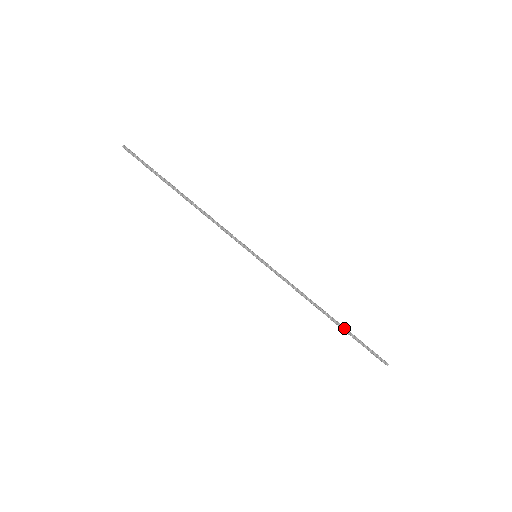
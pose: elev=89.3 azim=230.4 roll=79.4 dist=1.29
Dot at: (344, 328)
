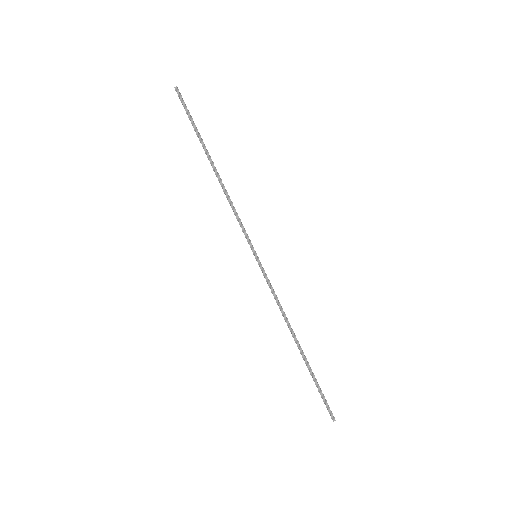
Dot at: (309, 365)
